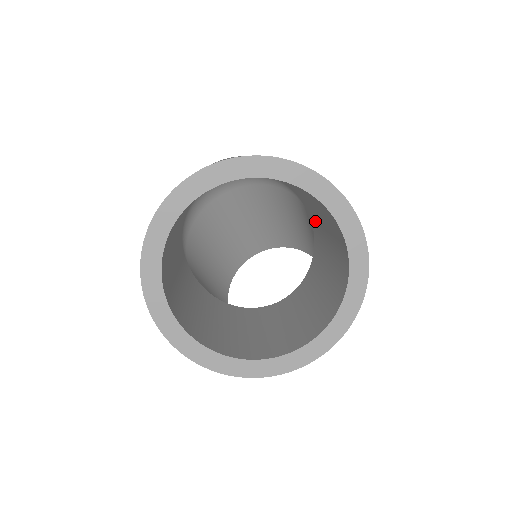
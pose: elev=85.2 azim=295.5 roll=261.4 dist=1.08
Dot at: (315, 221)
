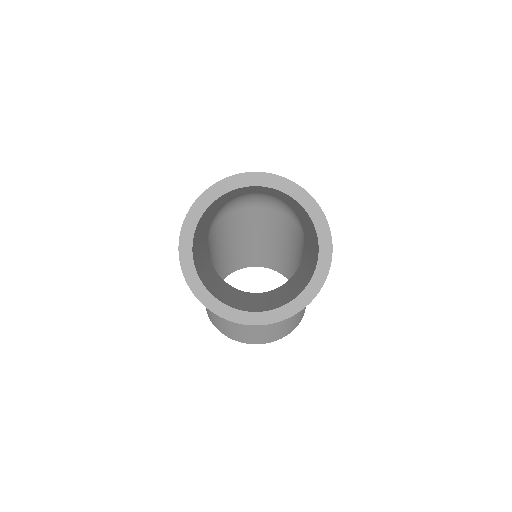
Dot at: occluded
